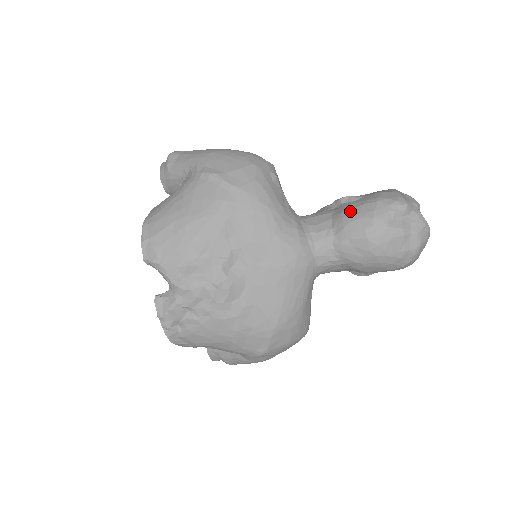
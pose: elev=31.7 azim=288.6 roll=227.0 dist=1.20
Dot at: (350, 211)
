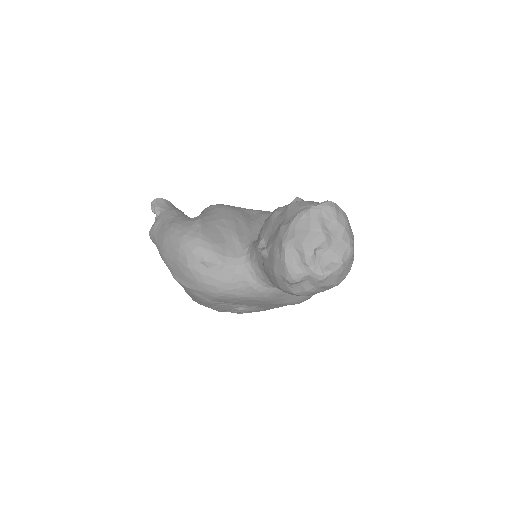
Dot at: (267, 275)
